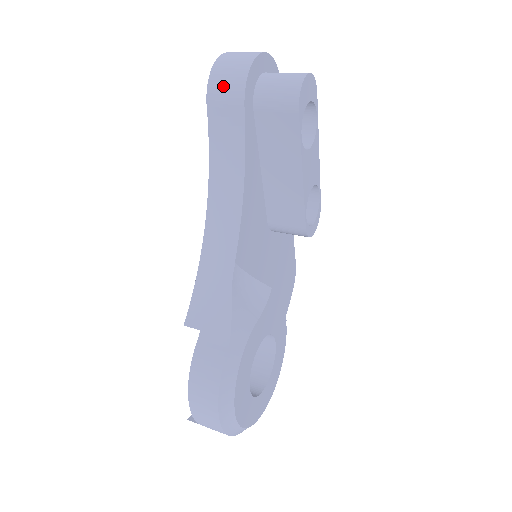
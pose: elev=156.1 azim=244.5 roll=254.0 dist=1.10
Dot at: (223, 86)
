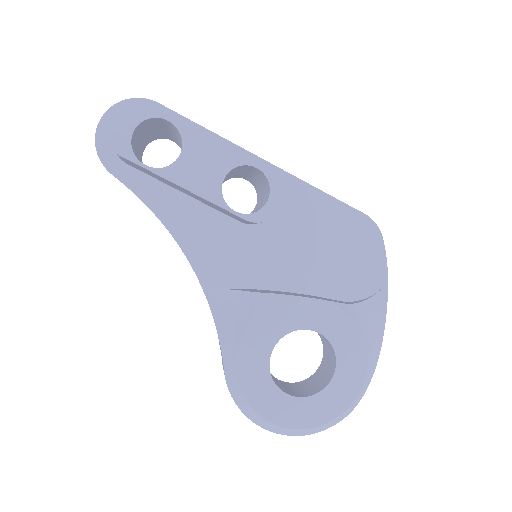
Dot at: occluded
